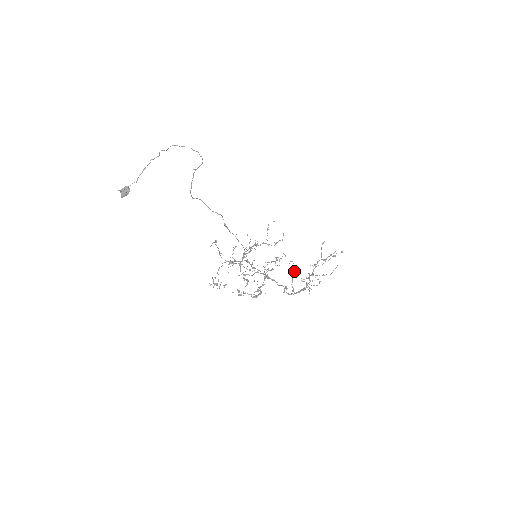
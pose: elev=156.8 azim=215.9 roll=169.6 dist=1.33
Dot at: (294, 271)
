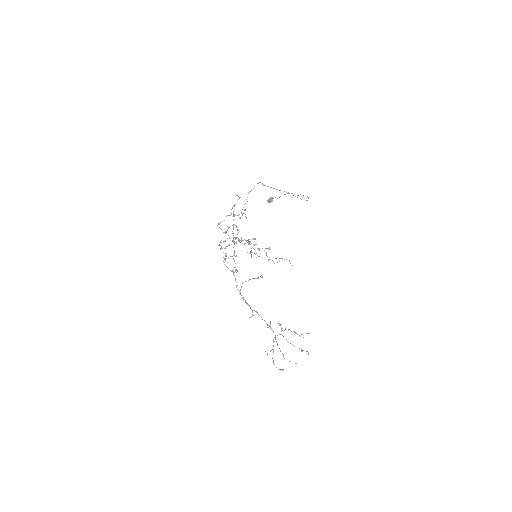
Dot at: (254, 278)
